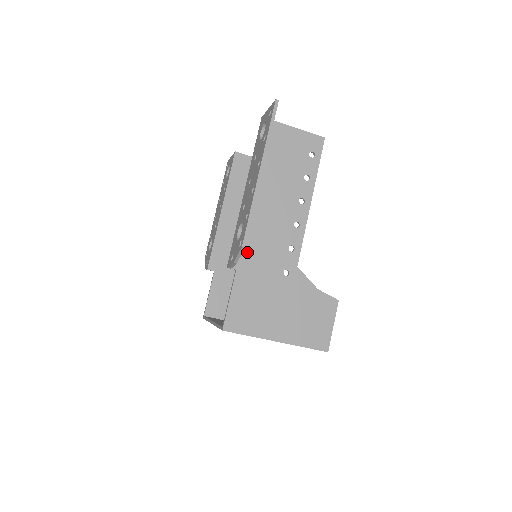
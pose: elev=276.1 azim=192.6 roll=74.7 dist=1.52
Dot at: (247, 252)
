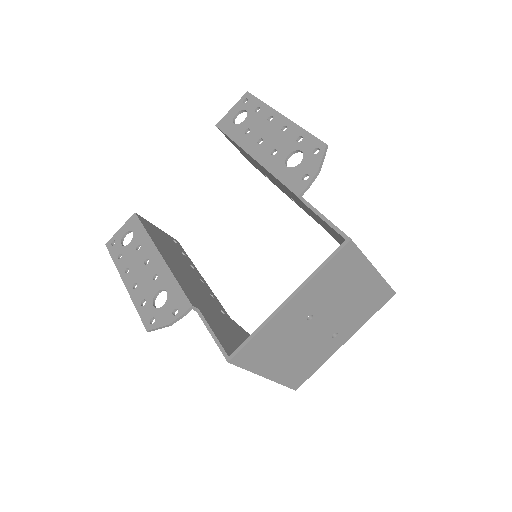
Dot at: occluded
